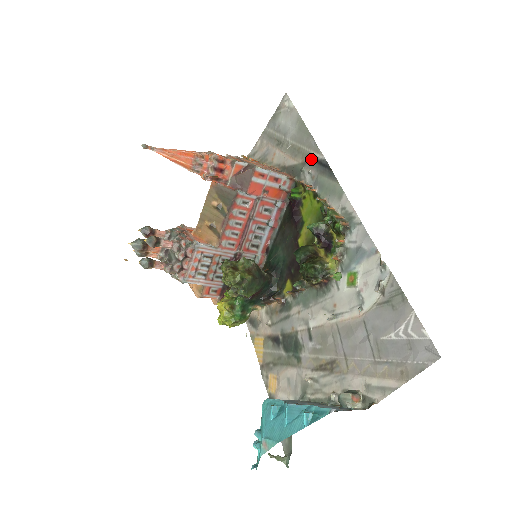
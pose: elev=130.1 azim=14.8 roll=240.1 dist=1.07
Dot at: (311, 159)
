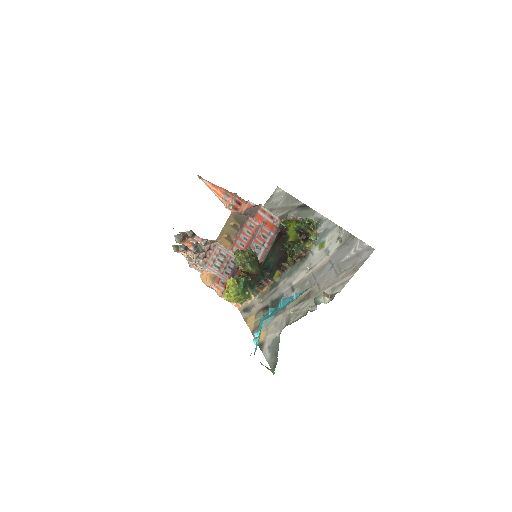
Dot at: (294, 207)
